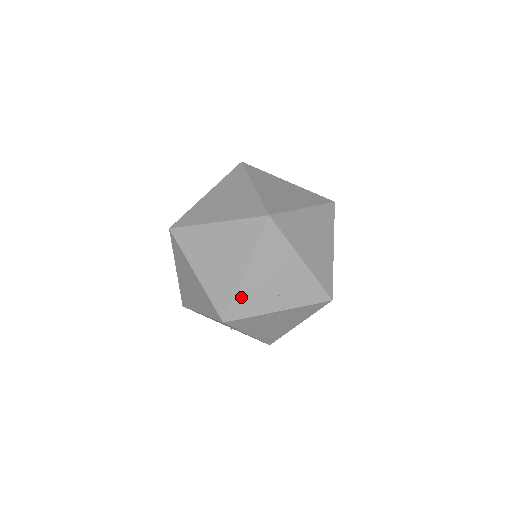
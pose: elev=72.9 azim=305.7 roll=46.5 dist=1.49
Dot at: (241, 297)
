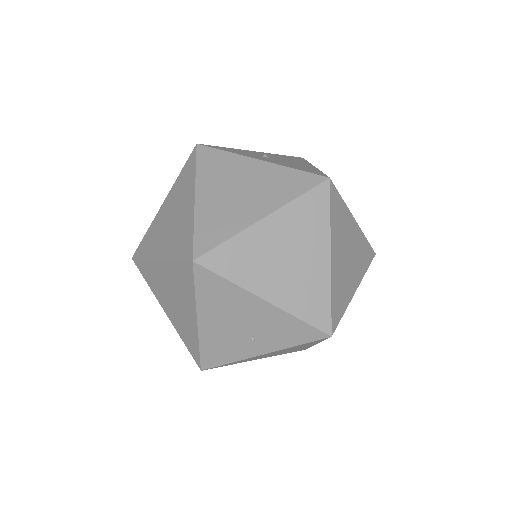
Dot at: (207, 347)
